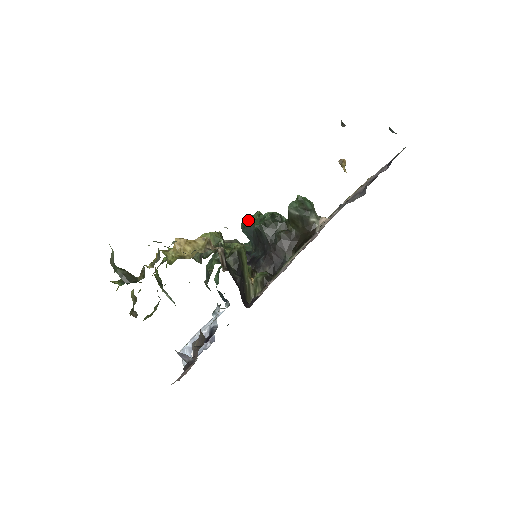
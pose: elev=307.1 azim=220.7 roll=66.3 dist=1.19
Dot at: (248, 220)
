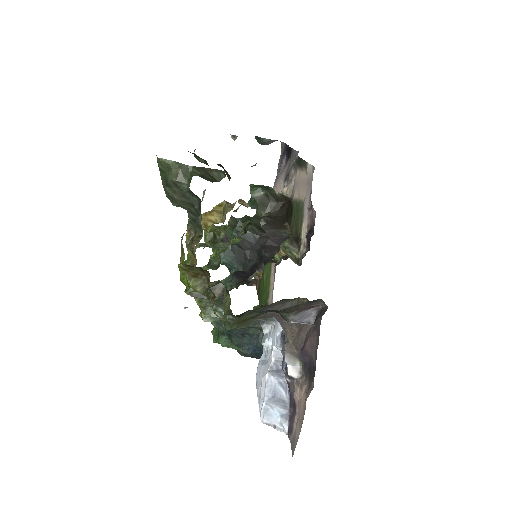
Dot at: occluded
